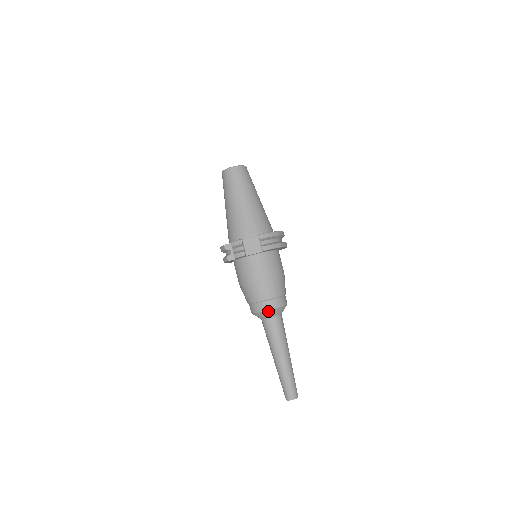
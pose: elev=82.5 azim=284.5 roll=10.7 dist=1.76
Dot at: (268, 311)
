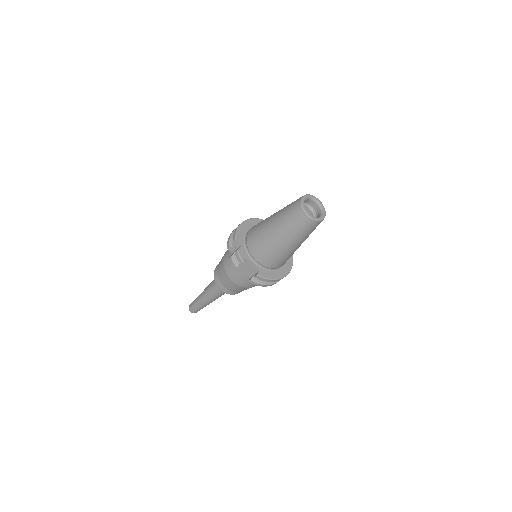
Dot at: (220, 288)
